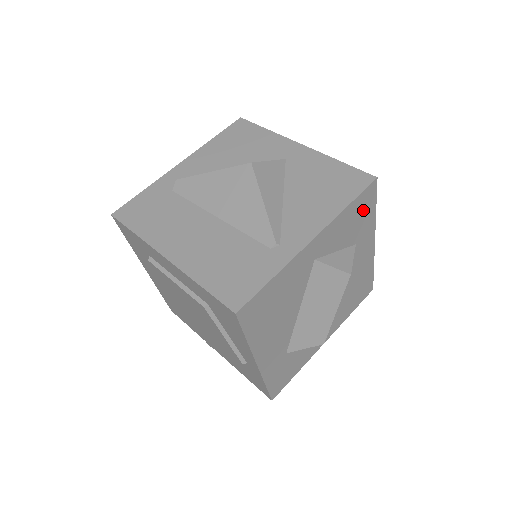
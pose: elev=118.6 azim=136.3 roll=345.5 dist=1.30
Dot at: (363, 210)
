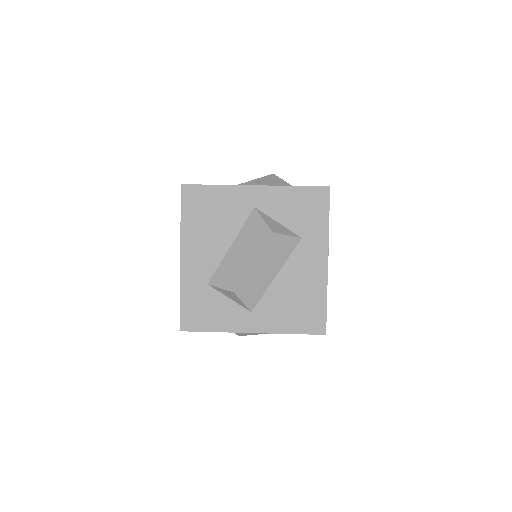
Dot at: (312, 207)
